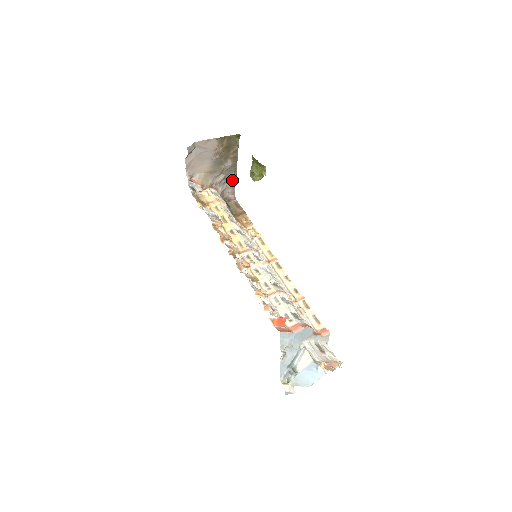
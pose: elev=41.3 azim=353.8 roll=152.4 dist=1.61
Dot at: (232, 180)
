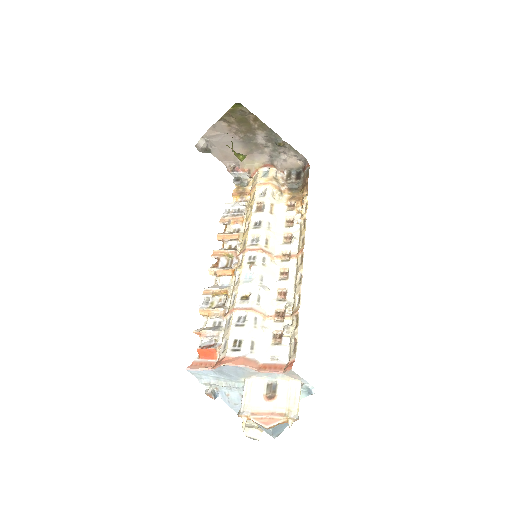
Dot at: (286, 147)
